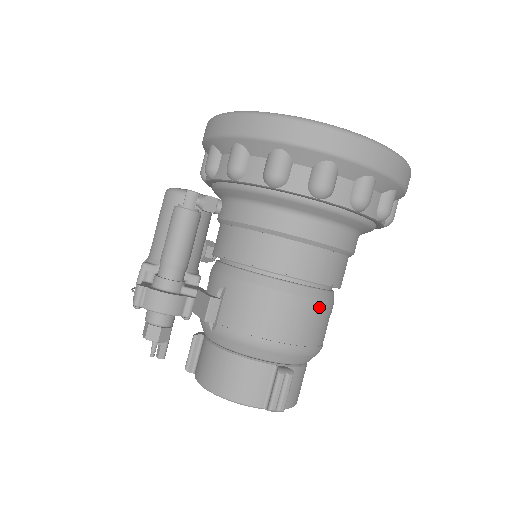
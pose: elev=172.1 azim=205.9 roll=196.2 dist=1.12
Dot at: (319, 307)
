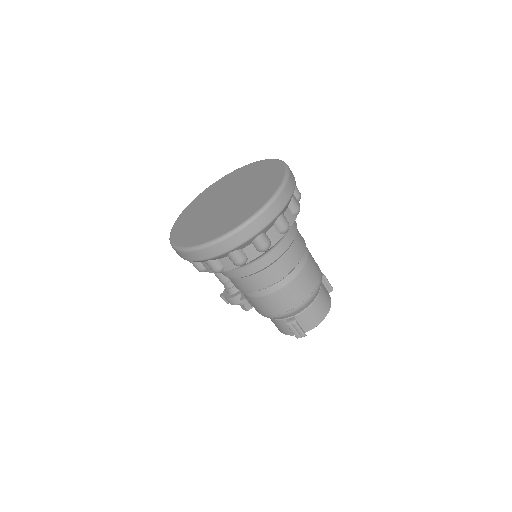
Dot at: (282, 292)
